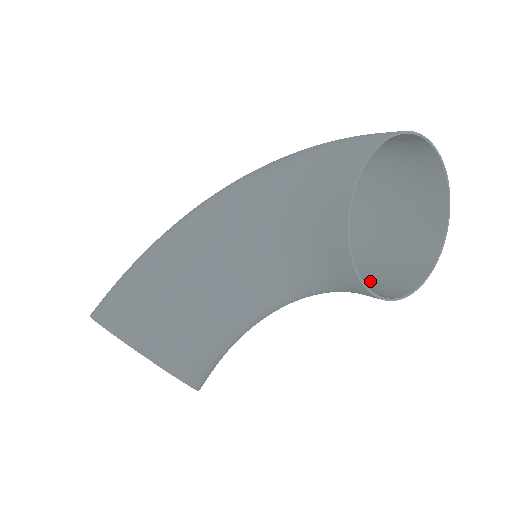
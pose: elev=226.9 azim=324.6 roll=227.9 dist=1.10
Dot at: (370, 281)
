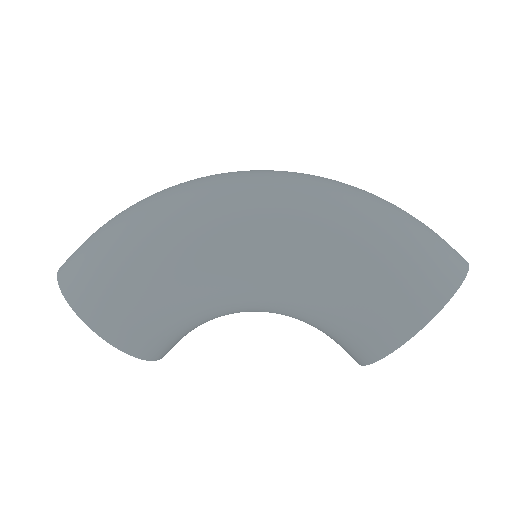
Dot at: occluded
